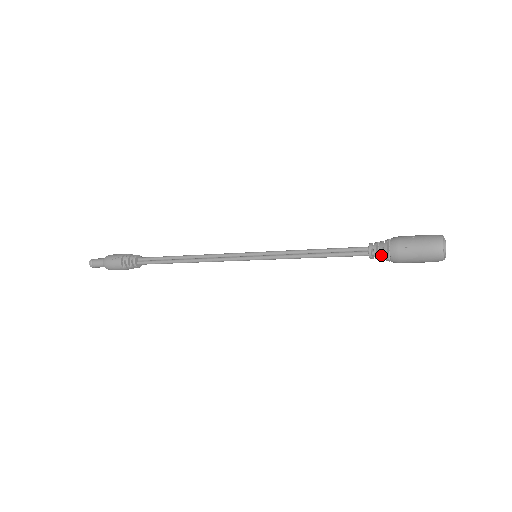
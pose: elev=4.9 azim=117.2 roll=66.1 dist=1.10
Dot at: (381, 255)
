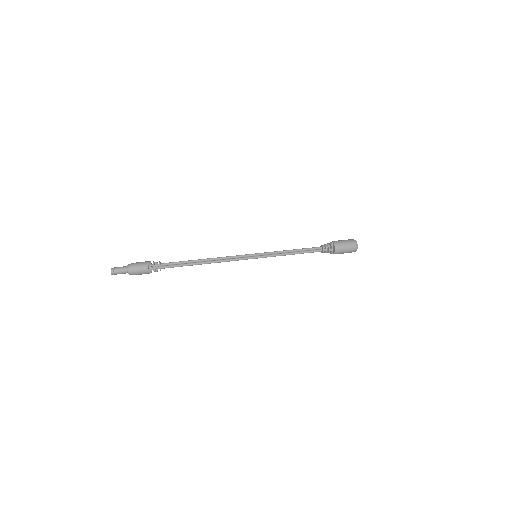
Dot at: occluded
